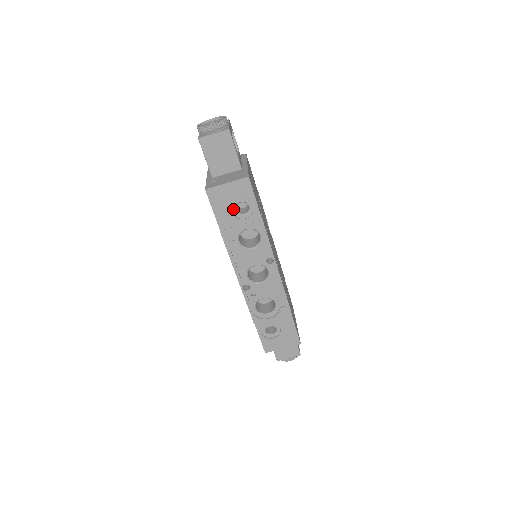
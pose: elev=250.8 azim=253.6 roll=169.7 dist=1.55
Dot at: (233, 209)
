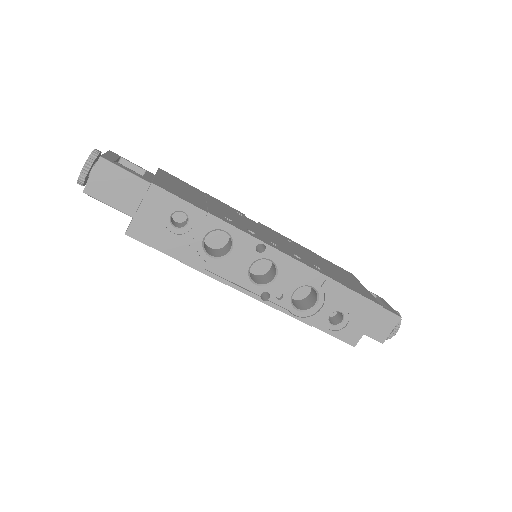
Dot at: (171, 229)
